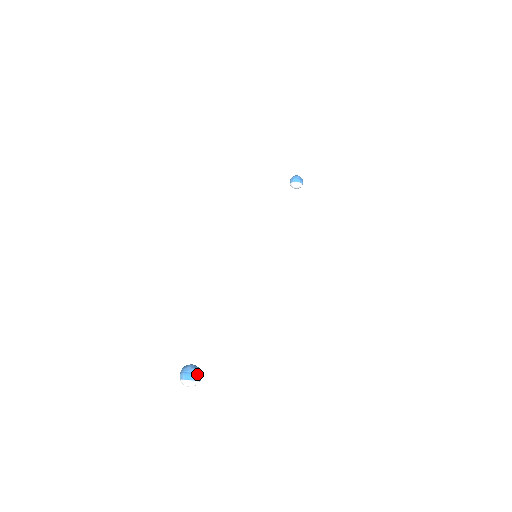
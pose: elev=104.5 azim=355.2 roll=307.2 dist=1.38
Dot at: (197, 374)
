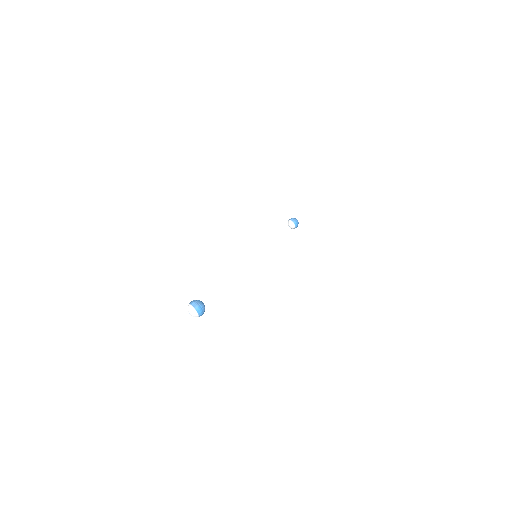
Dot at: occluded
